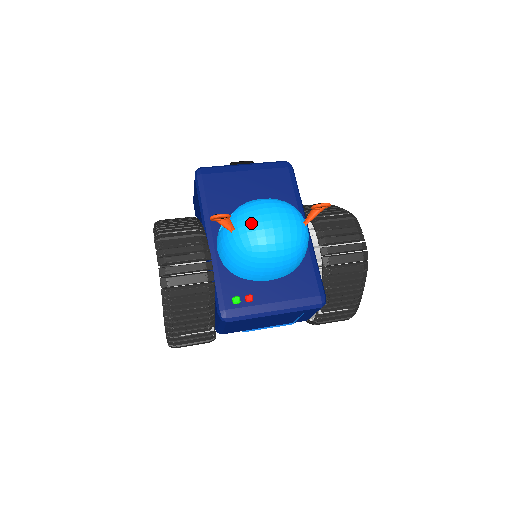
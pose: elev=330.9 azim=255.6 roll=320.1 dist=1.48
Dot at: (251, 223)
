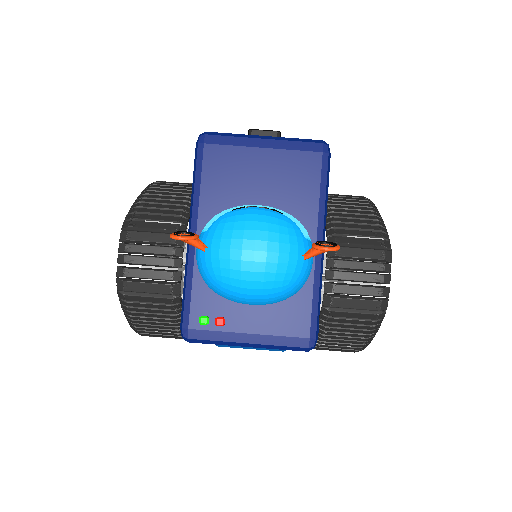
Dot at: (227, 247)
